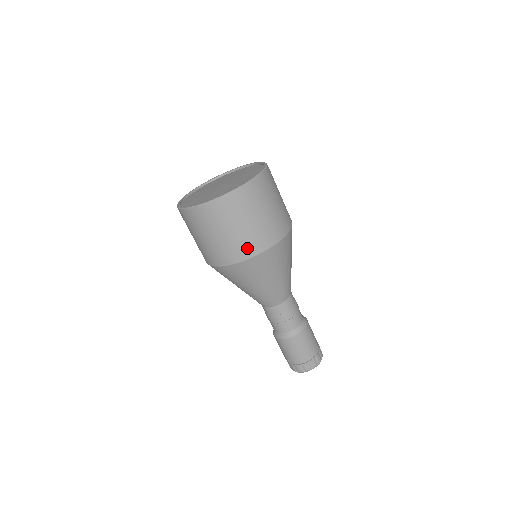
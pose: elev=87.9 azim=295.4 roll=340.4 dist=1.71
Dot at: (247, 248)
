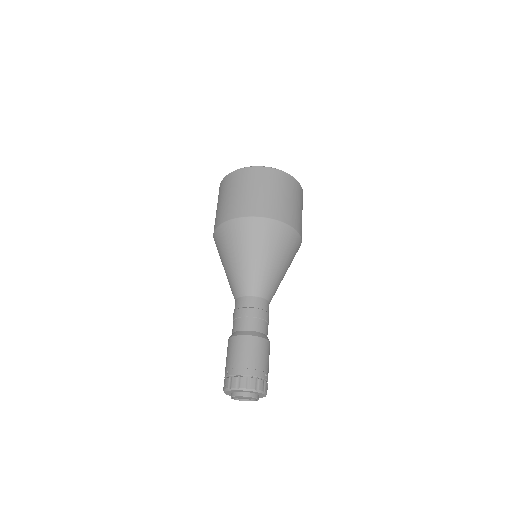
Dot at: (257, 208)
